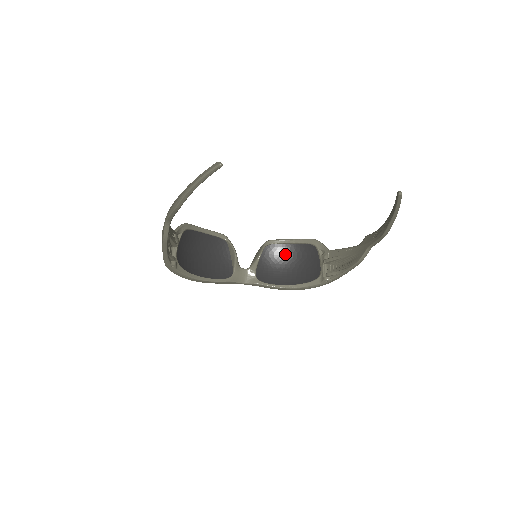
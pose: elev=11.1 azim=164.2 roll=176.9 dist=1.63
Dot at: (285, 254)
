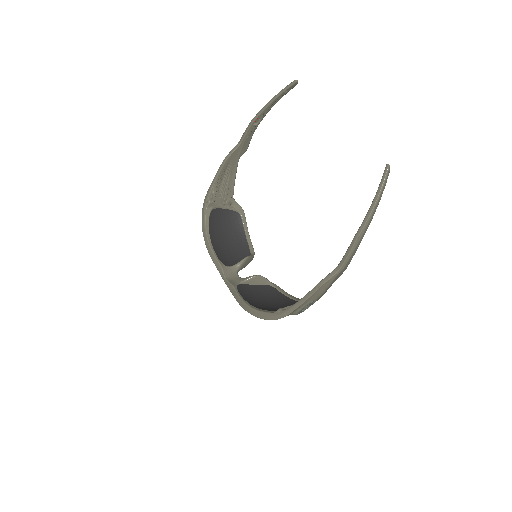
Dot at: (275, 299)
